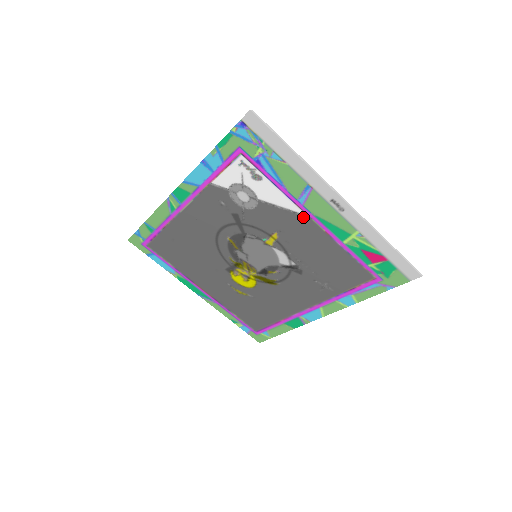
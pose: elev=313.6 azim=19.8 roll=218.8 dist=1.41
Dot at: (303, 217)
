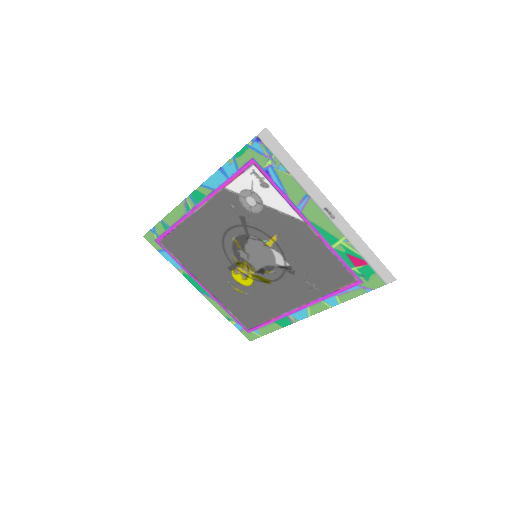
Dot at: (300, 222)
